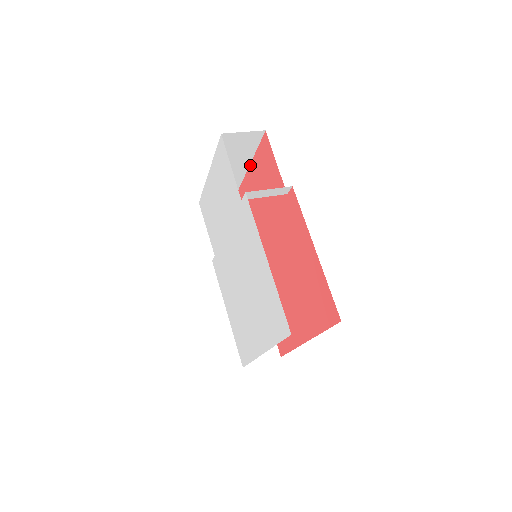
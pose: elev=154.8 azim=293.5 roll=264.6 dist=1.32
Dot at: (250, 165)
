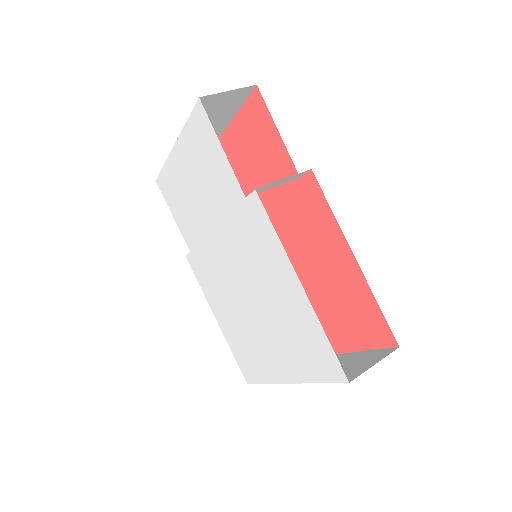
Dot at: (227, 129)
